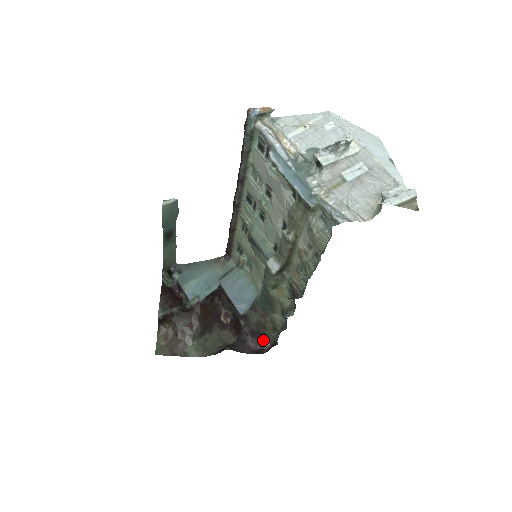
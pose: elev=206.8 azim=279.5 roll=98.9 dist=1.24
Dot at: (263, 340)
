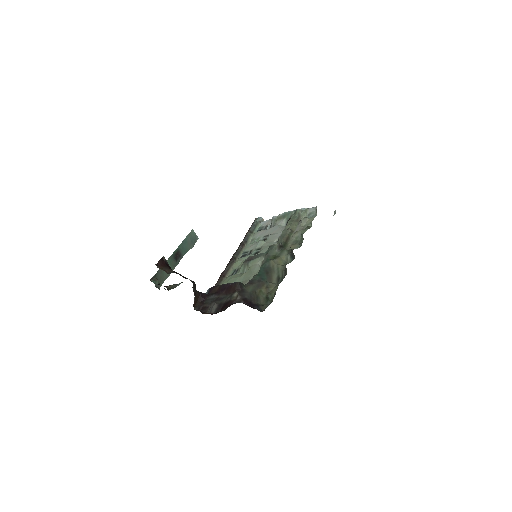
Dot at: (255, 308)
